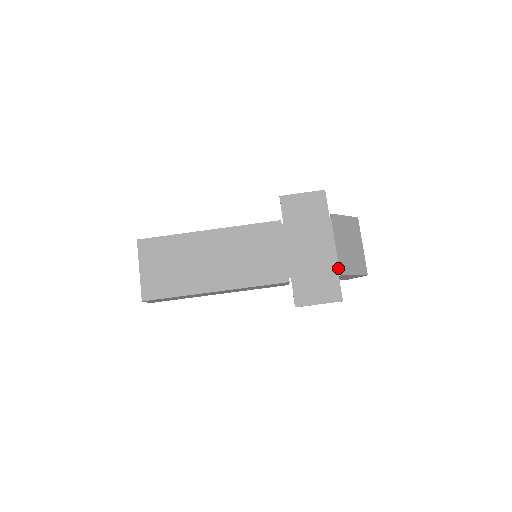
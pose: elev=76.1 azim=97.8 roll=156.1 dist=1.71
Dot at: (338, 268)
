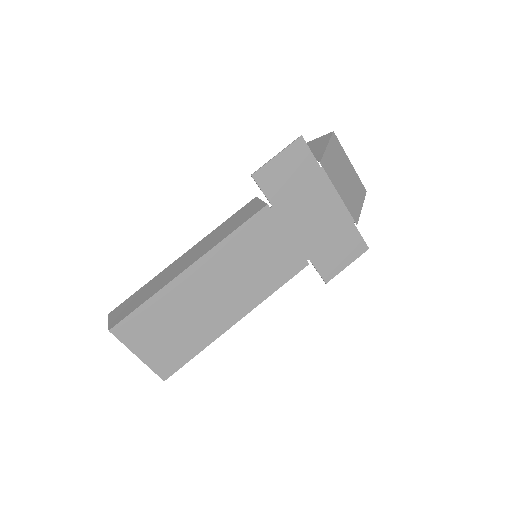
Dot at: (352, 219)
